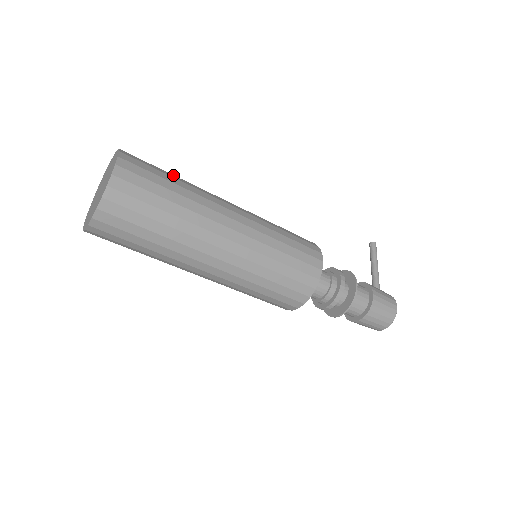
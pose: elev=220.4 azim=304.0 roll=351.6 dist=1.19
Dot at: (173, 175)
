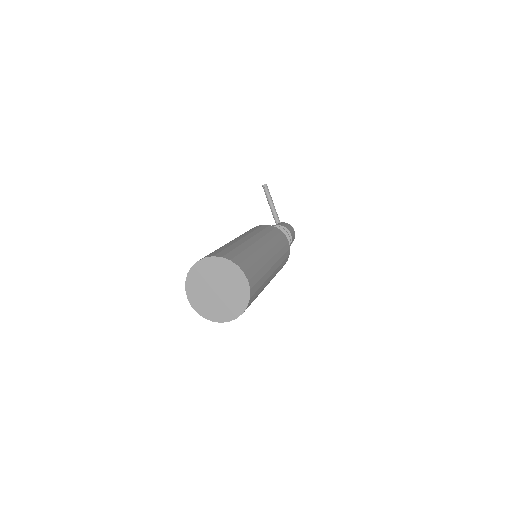
Dot at: (245, 251)
